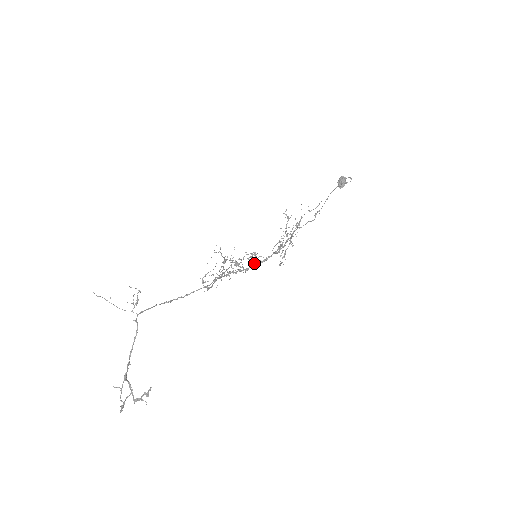
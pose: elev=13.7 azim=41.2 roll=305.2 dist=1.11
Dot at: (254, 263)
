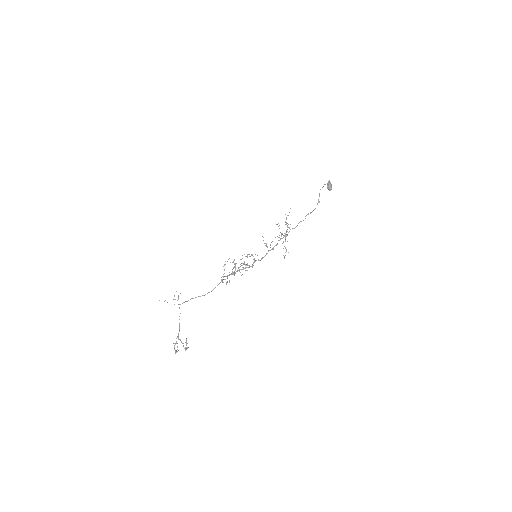
Dot at: (254, 260)
